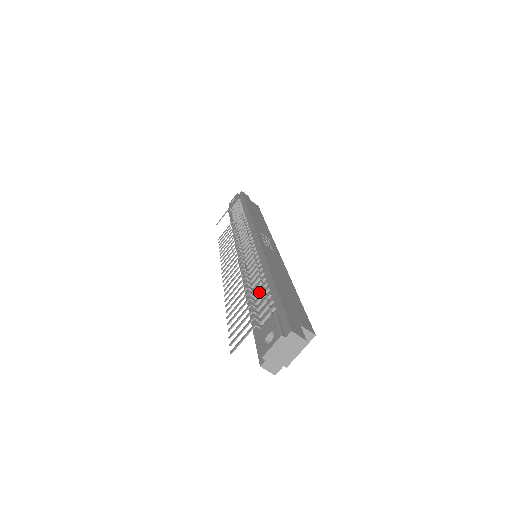
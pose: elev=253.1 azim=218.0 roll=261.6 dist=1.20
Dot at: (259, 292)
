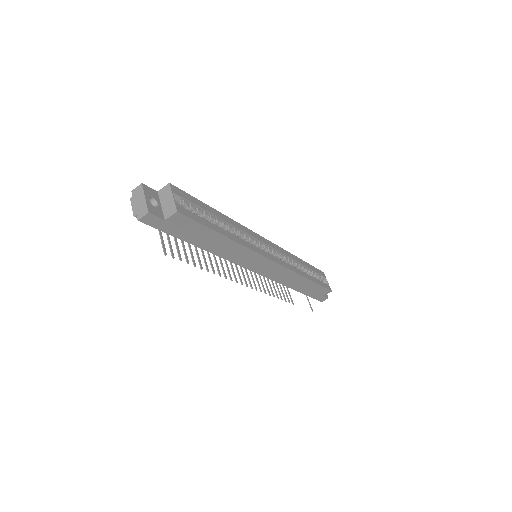
Dot at: occluded
